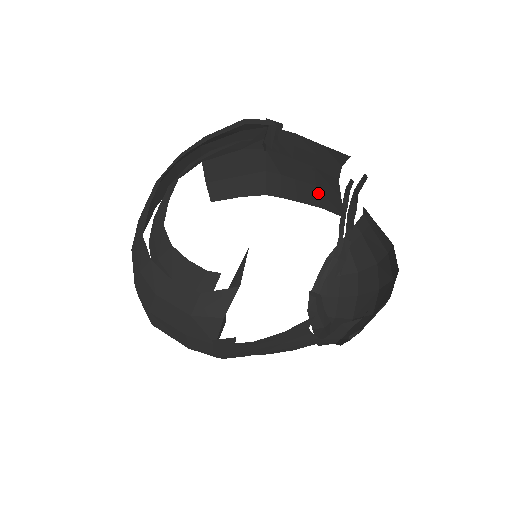
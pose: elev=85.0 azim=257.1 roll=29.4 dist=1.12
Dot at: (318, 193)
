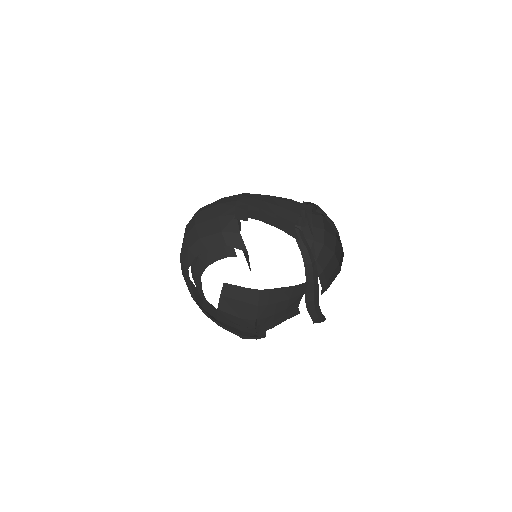
Dot at: (283, 205)
